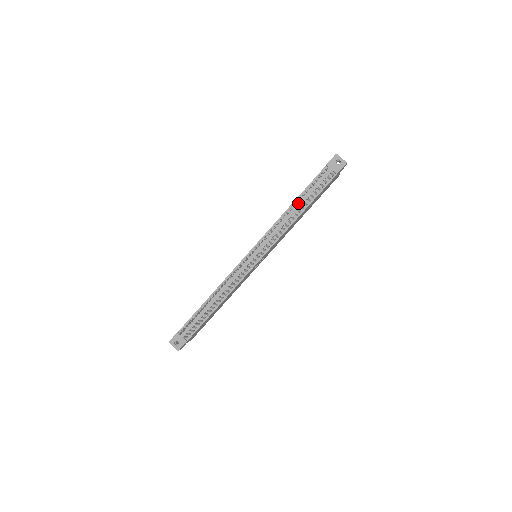
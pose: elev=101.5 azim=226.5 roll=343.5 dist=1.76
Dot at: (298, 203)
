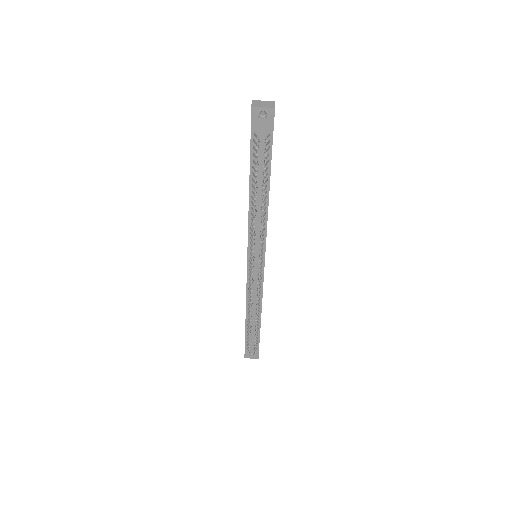
Dot at: occluded
